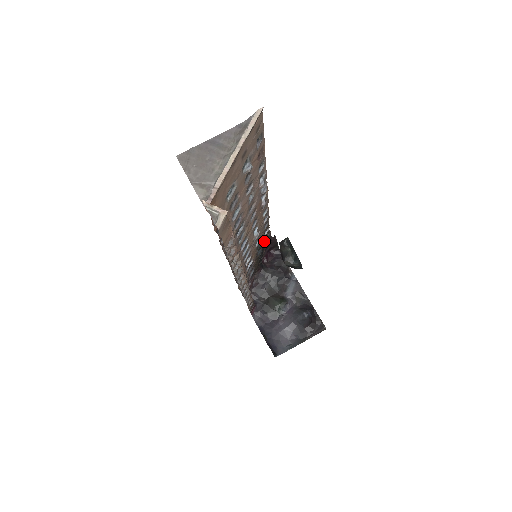
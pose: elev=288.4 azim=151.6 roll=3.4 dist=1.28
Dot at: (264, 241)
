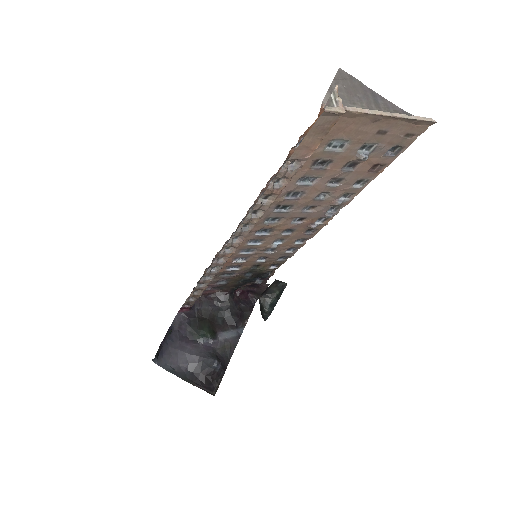
Dot at: (262, 271)
